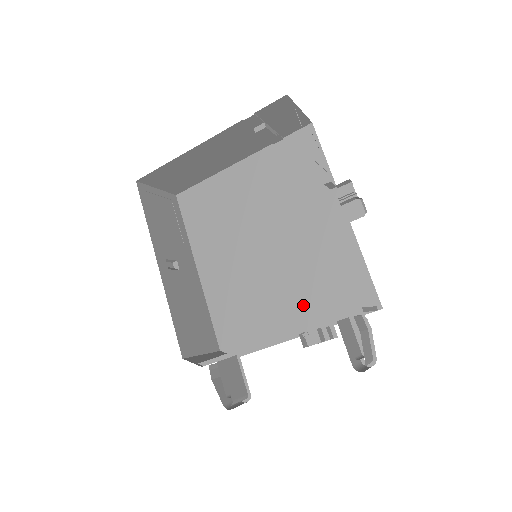
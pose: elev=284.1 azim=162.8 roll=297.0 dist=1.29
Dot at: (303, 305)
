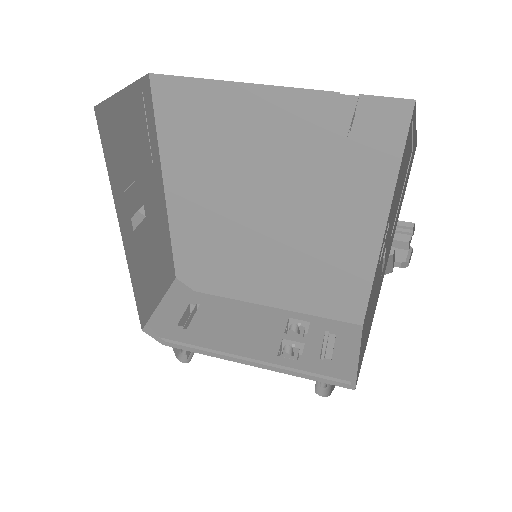
Dot at: (285, 287)
